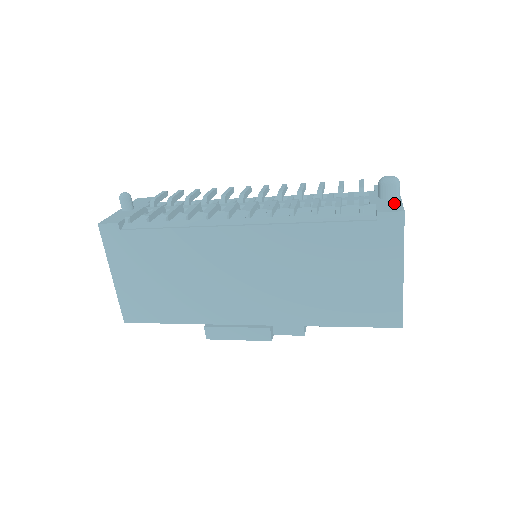
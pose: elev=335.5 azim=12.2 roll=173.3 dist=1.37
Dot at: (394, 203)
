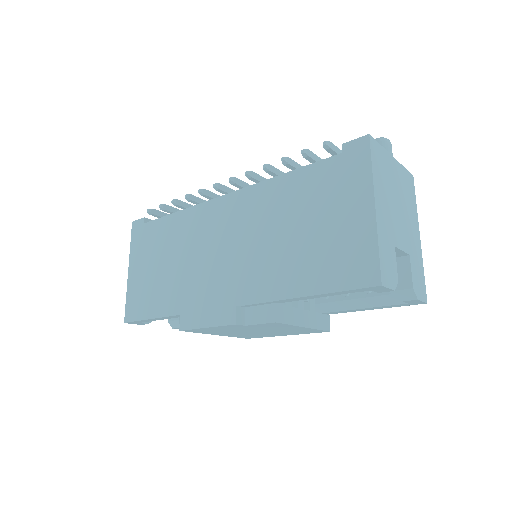
Dot at: occluded
